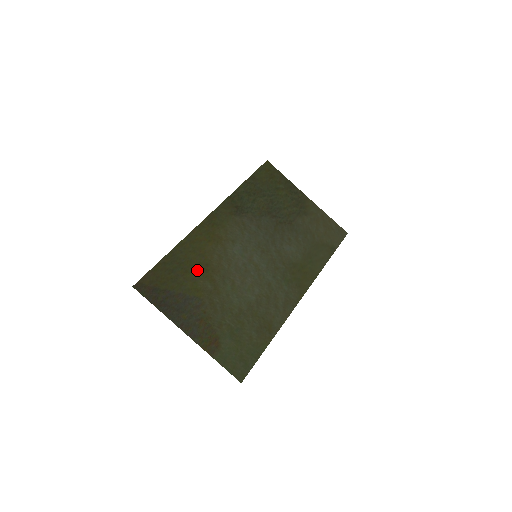
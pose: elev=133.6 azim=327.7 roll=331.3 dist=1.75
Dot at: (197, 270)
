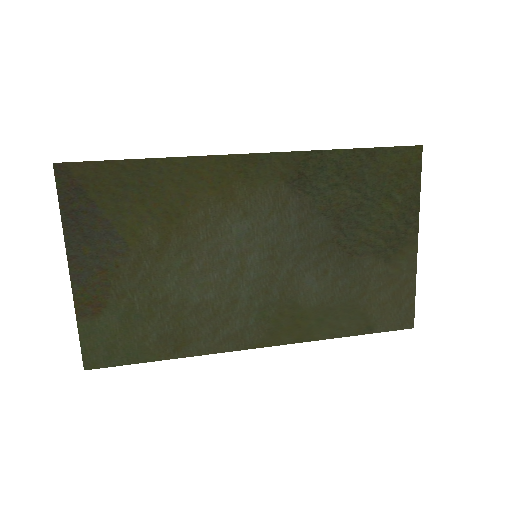
Dot at: (158, 210)
